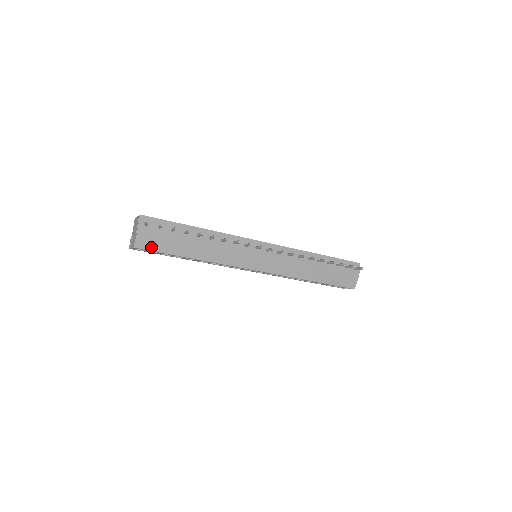
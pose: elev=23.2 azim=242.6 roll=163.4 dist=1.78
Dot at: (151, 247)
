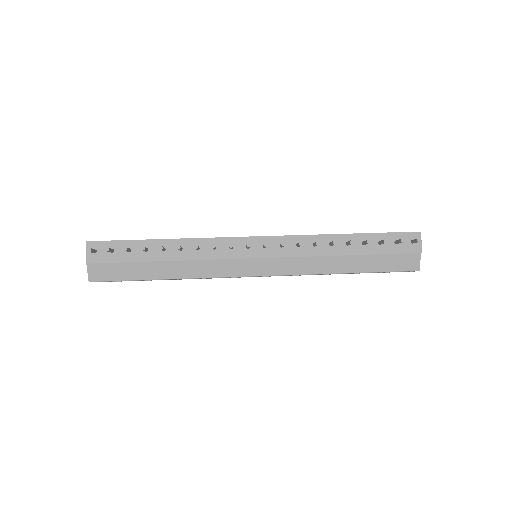
Dot at: (109, 277)
